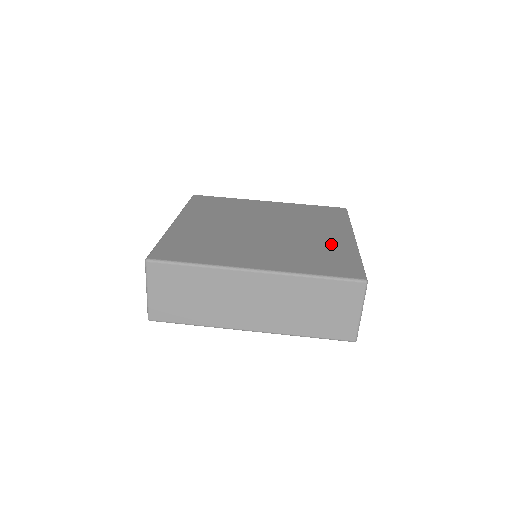
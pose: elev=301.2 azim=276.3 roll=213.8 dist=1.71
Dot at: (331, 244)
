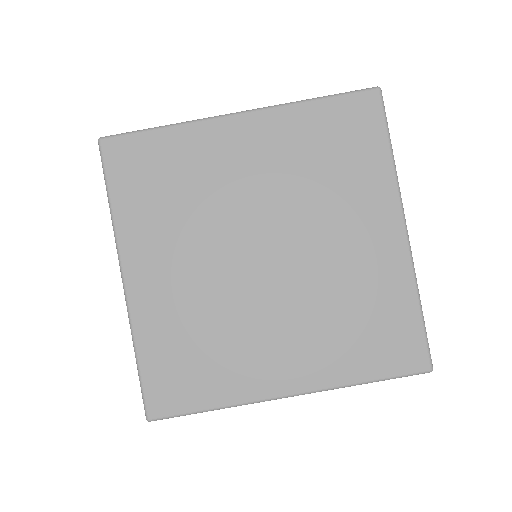
Dot at: (374, 273)
